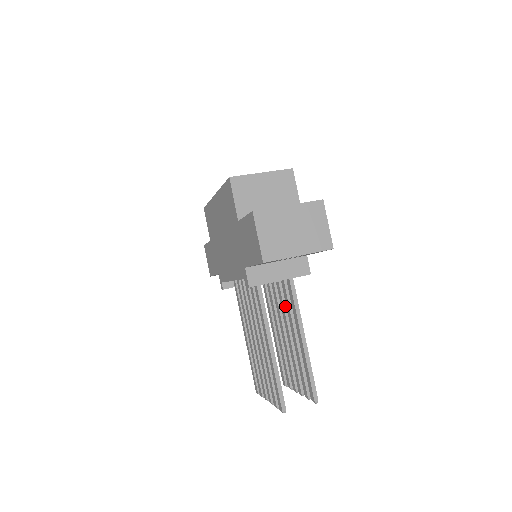
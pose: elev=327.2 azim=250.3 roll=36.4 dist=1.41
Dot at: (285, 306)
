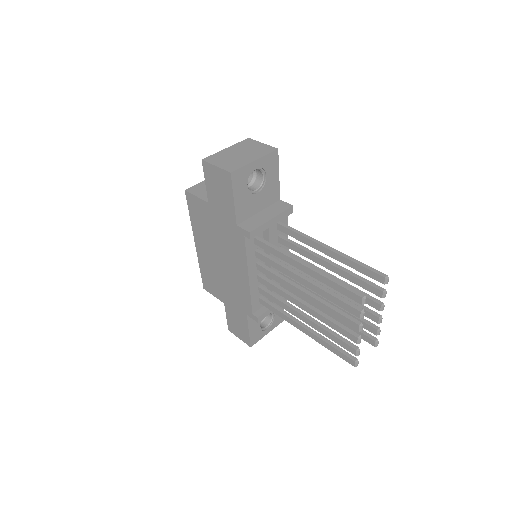
Dot at: occluded
